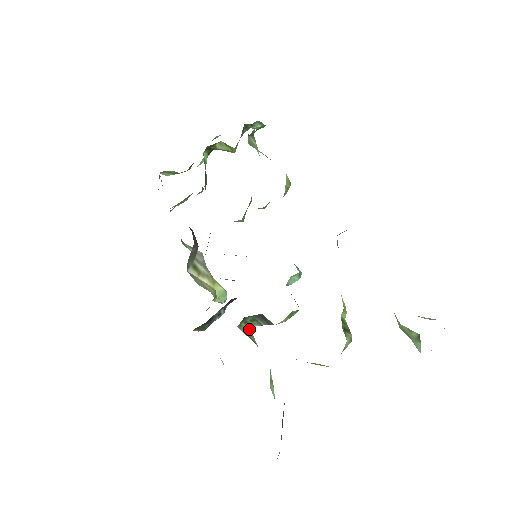
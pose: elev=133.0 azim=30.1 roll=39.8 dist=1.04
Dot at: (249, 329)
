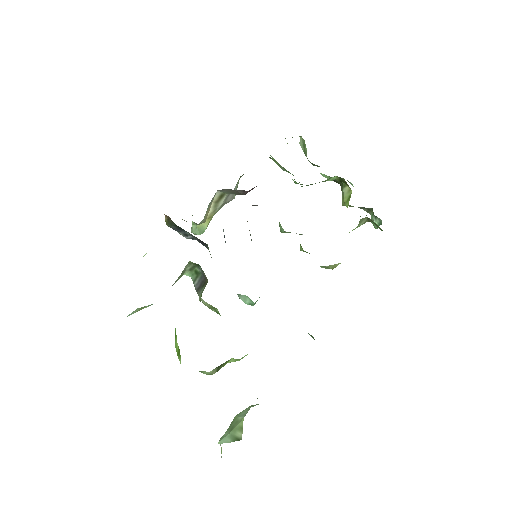
Dot at: (187, 271)
